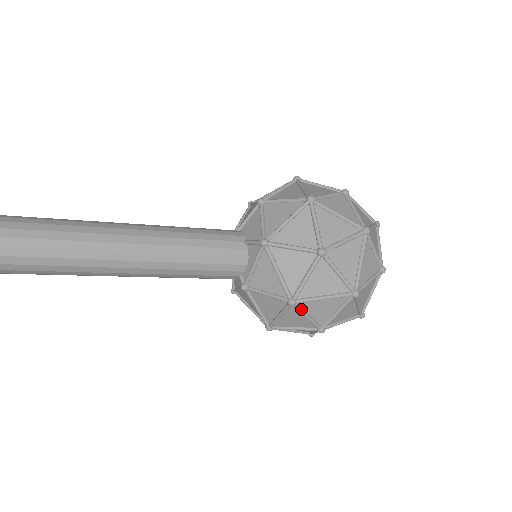
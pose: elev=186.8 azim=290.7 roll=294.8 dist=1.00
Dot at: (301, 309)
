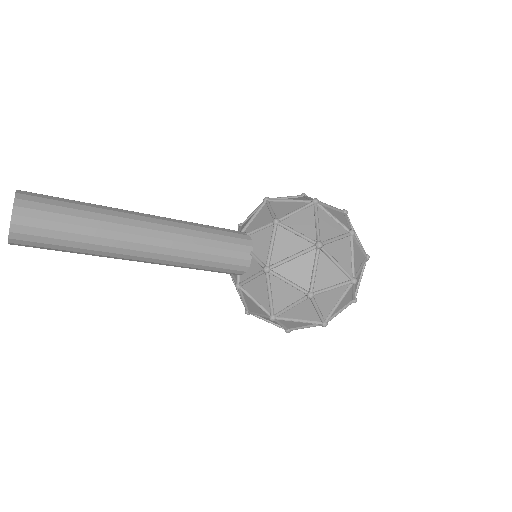
Dot at: (278, 322)
